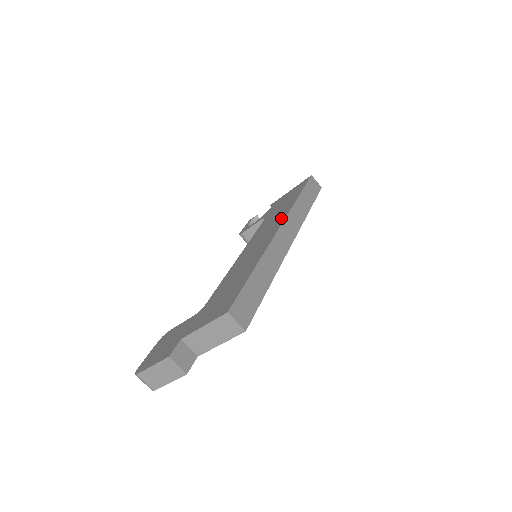
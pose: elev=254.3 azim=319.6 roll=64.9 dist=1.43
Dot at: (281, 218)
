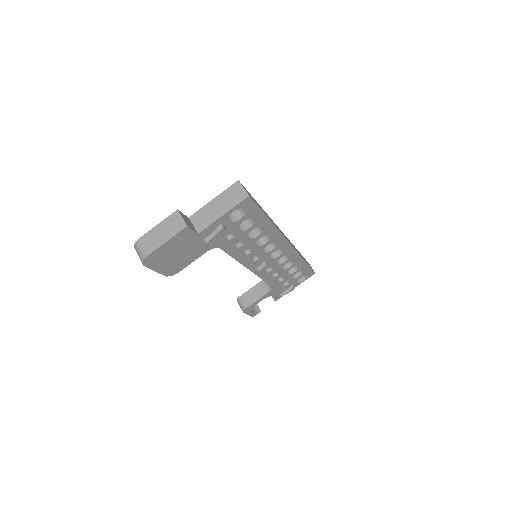
Dot at: occluded
